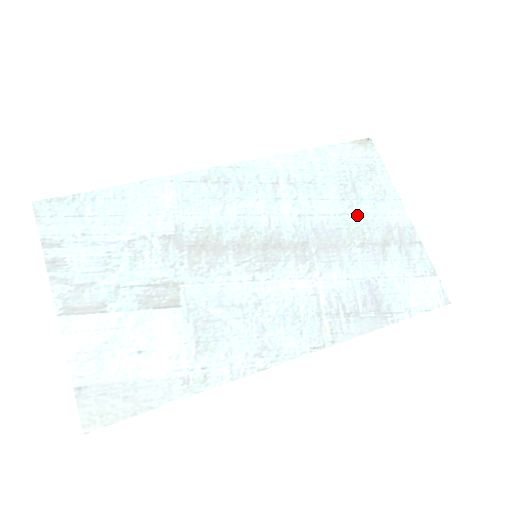
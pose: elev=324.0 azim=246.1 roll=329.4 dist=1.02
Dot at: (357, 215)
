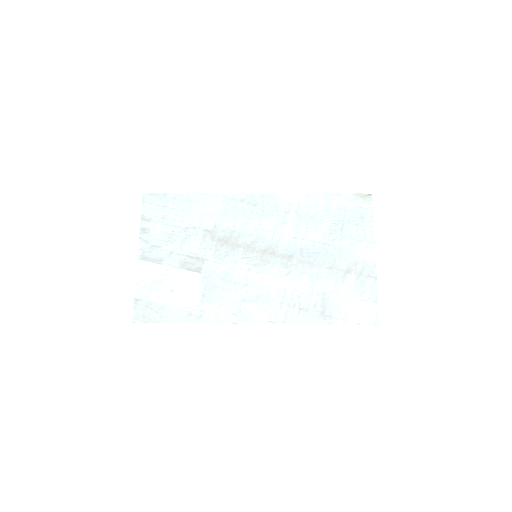
Dot at: (336, 247)
